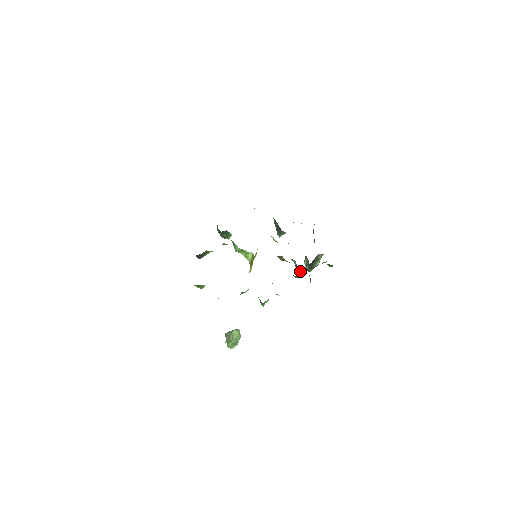
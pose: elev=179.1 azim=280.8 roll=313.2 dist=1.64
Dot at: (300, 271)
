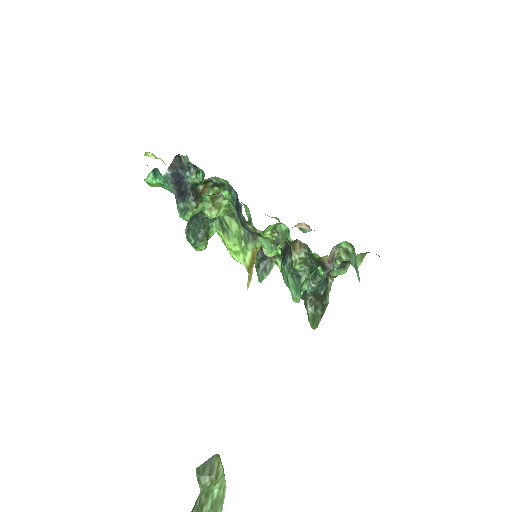
Dot at: (332, 250)
